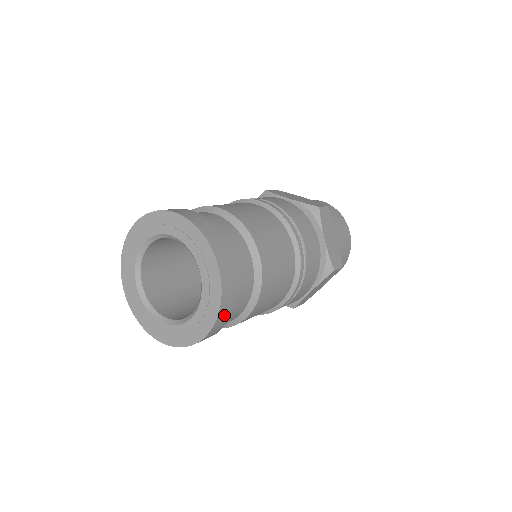
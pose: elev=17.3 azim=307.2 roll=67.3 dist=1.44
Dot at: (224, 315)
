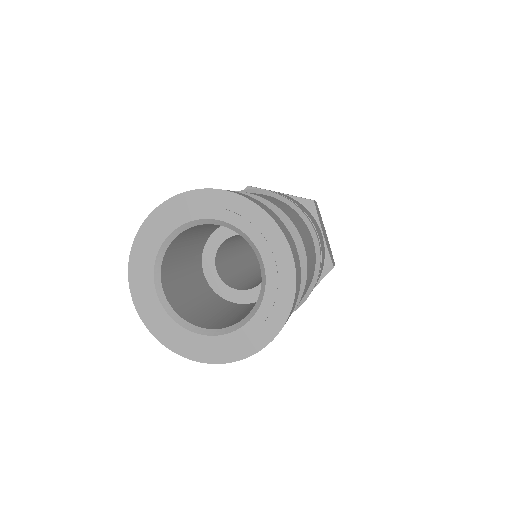
Dot at: (290, 313)
